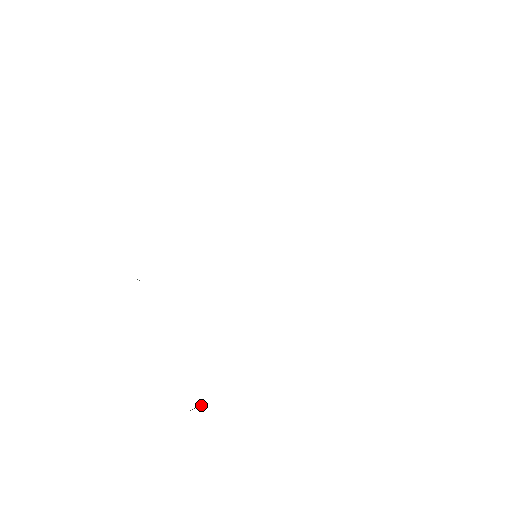
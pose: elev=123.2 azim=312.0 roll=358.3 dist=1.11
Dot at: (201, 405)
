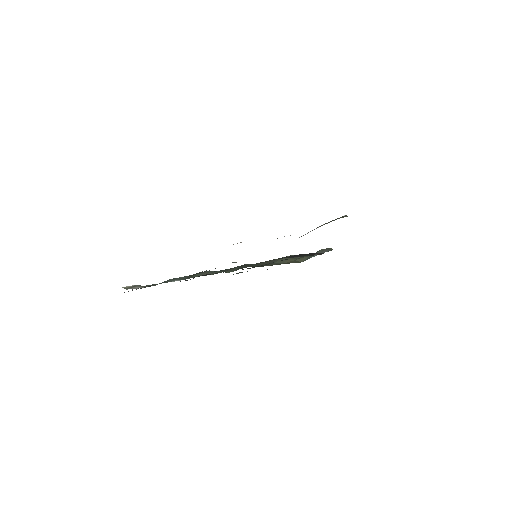
Dot at: occluded
